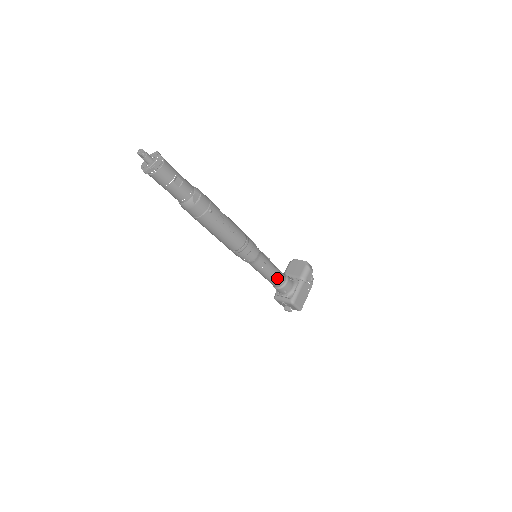
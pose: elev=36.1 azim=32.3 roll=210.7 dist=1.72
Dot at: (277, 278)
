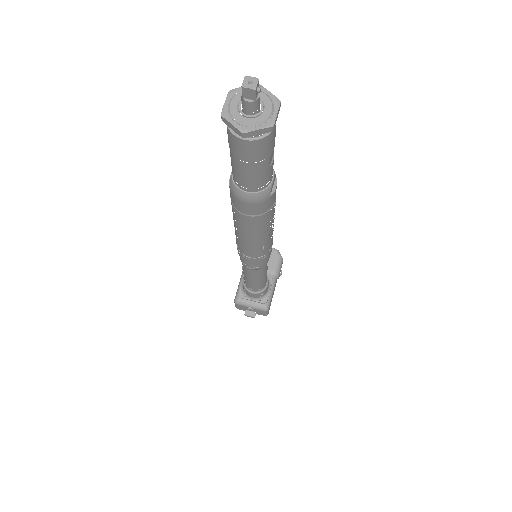
Dot at: (264, 282)
